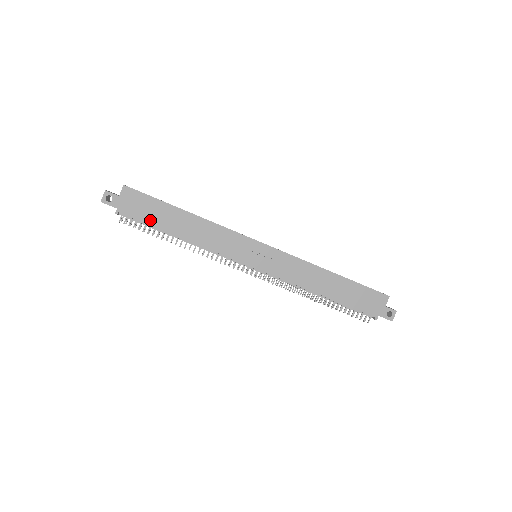
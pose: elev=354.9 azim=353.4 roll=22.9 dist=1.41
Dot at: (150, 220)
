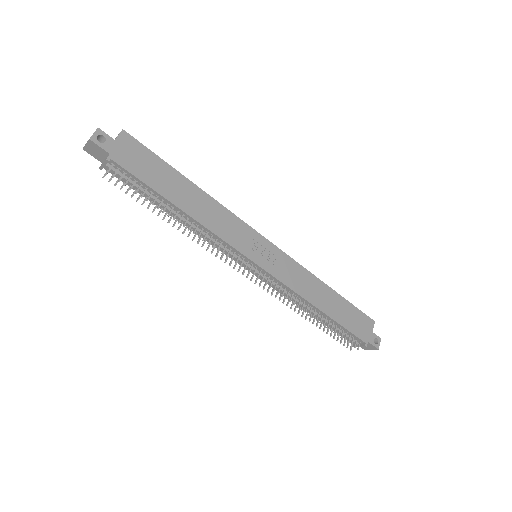
Dot at: (149, 180)
